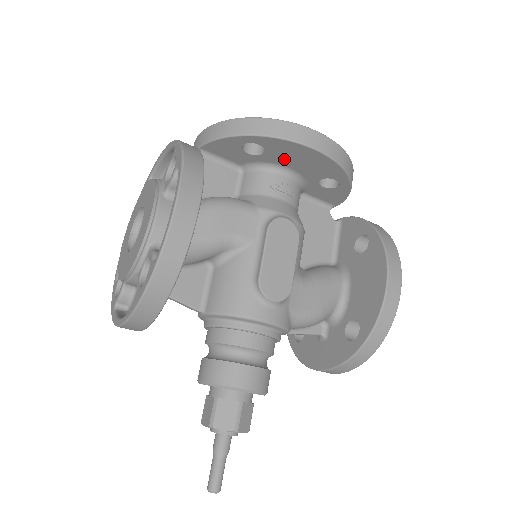
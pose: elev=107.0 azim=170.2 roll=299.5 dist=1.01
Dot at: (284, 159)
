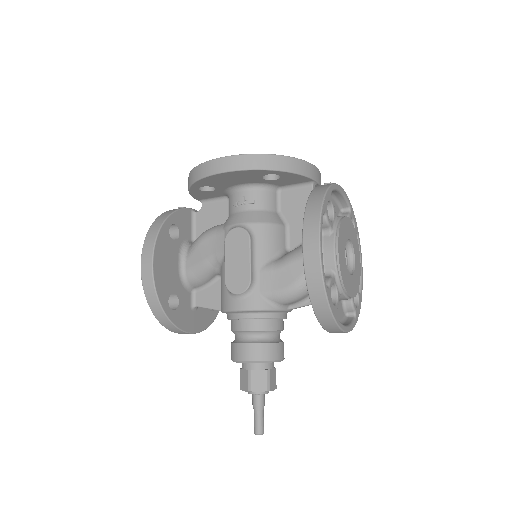
Dot at: (225, 184)
